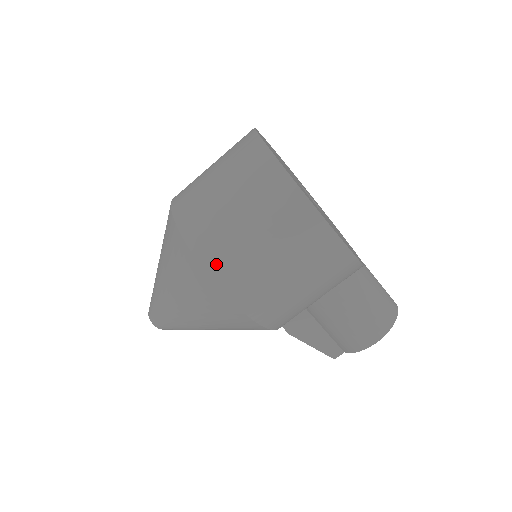
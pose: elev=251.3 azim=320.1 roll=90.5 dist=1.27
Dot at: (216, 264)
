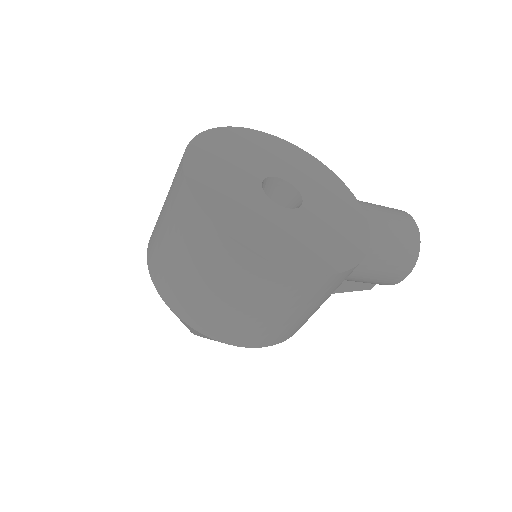
Dot at: (229, 336)
